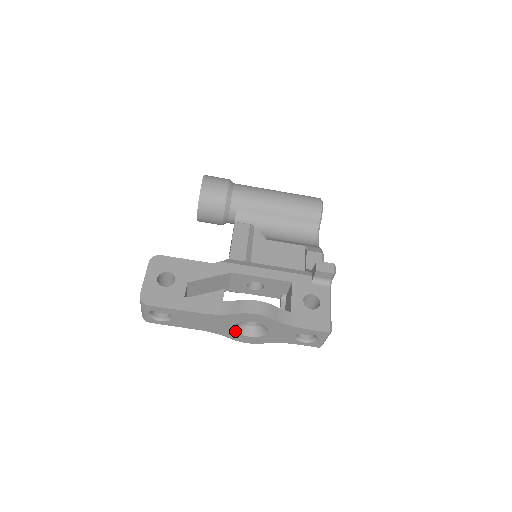
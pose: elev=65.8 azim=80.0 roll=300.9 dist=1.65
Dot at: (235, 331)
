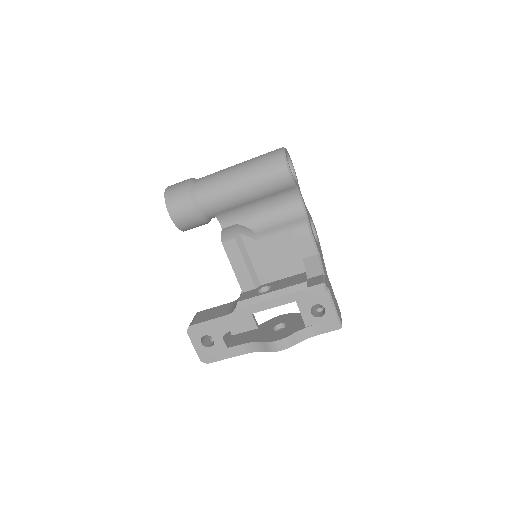
Dot at: occluded
